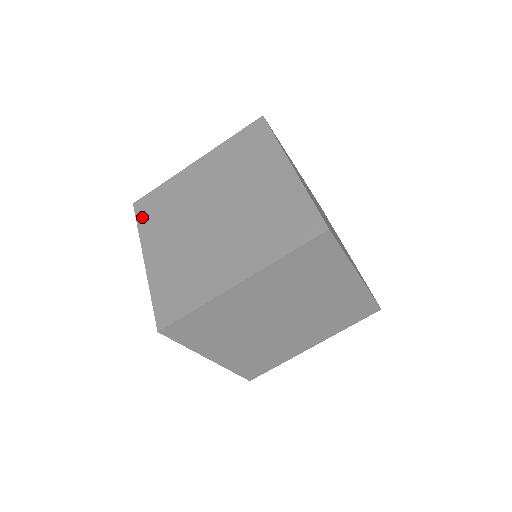
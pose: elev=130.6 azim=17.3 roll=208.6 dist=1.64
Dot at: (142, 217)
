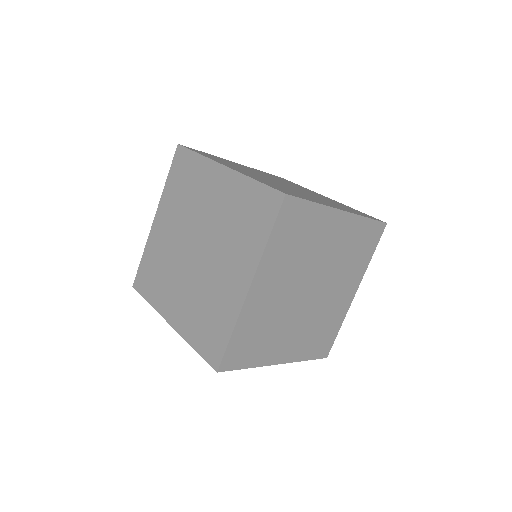
Dot at: (199, 152)
